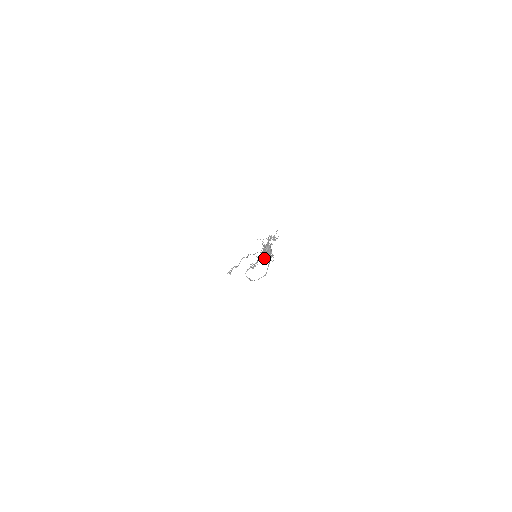
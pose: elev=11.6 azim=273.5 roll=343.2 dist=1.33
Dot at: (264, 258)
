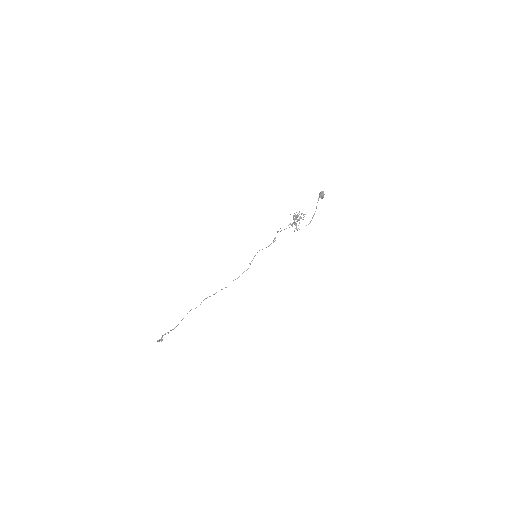
Dot at: (301, 218)
